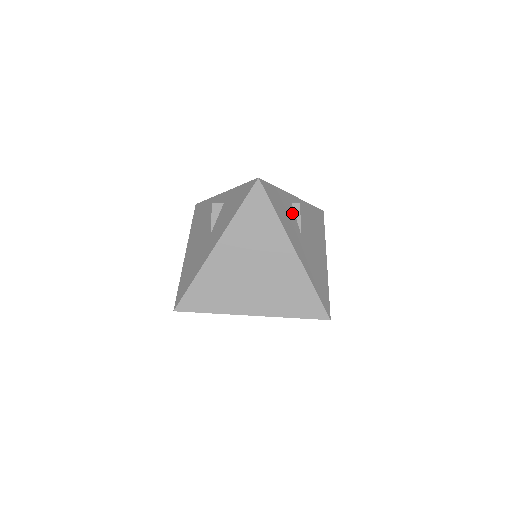
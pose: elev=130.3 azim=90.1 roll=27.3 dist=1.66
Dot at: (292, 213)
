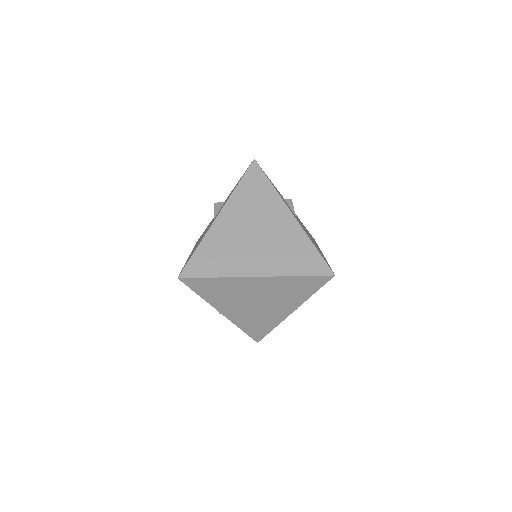
Dot at: occluded
